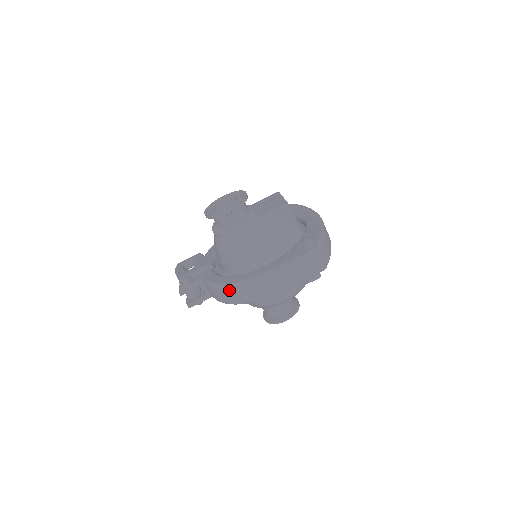
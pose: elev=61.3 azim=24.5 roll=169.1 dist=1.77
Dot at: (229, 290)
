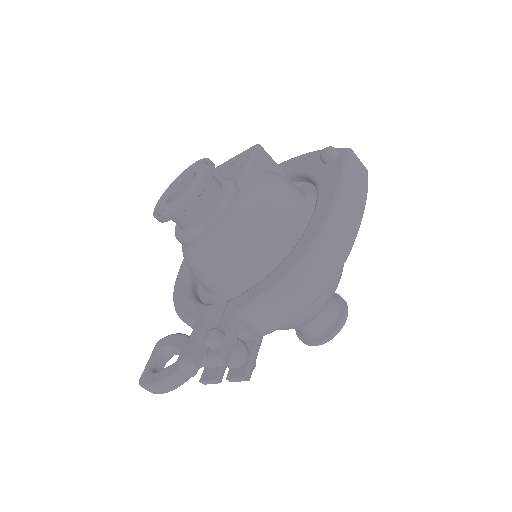
Dot at: (305, 270)
